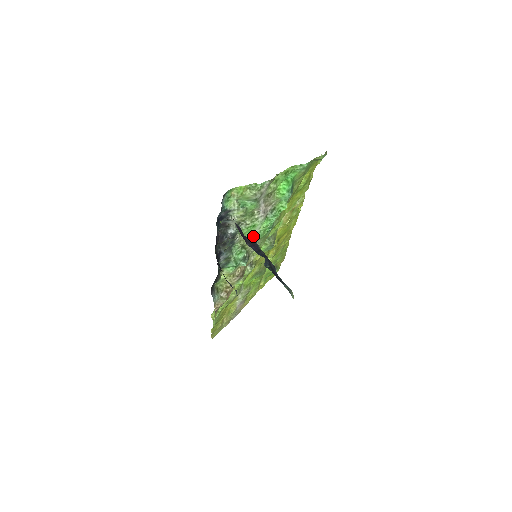
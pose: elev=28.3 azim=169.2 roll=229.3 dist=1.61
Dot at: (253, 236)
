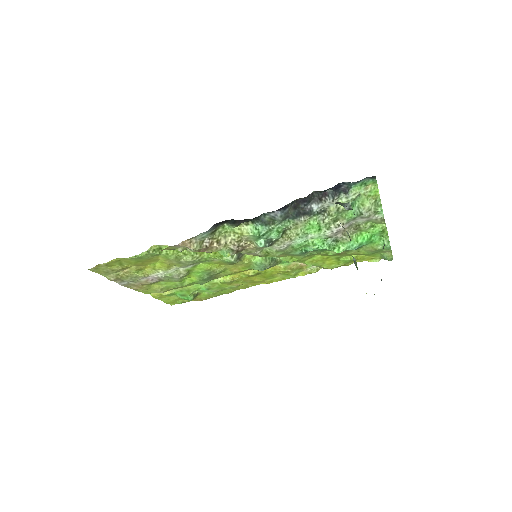
Dot at: (301, 236)
